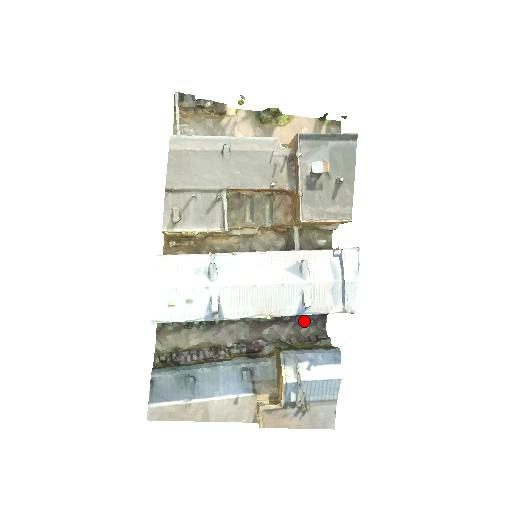
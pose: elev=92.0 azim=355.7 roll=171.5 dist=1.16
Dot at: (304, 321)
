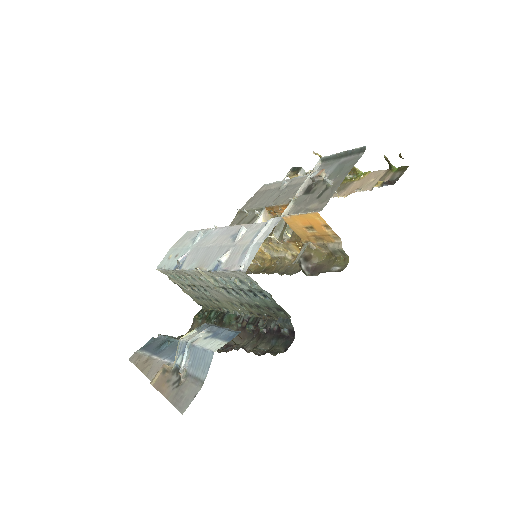
Dot at: (274, 338)
